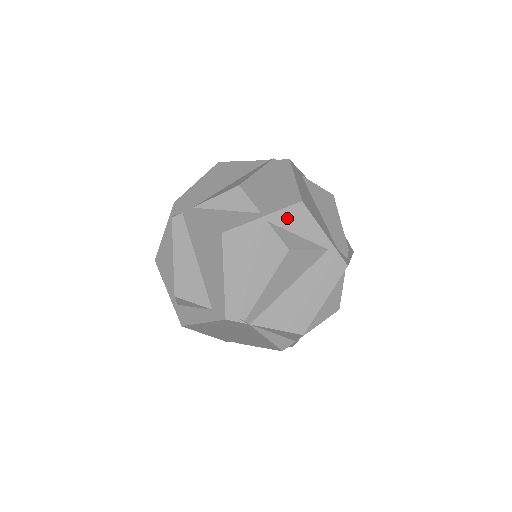
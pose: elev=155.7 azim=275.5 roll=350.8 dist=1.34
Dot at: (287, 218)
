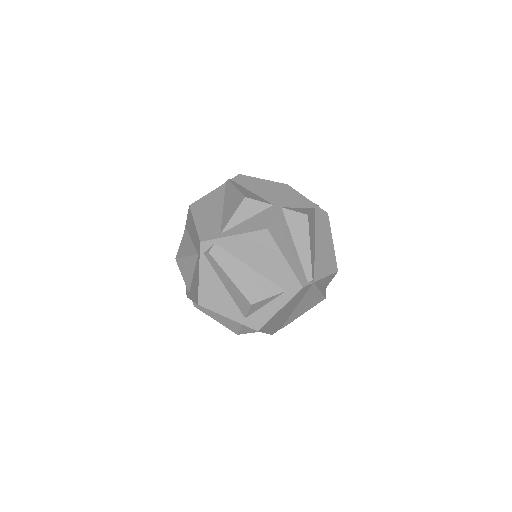
Dot at: (288, 199)
